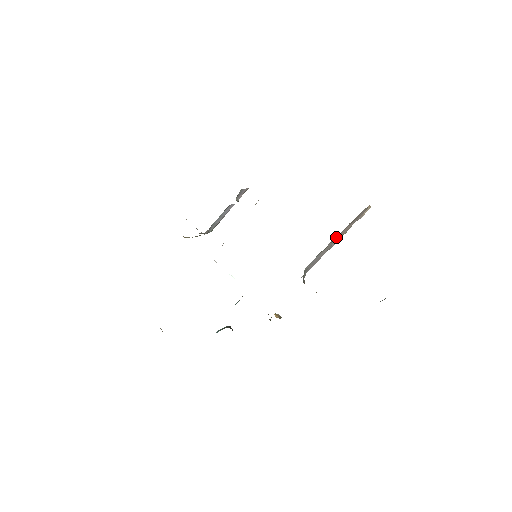
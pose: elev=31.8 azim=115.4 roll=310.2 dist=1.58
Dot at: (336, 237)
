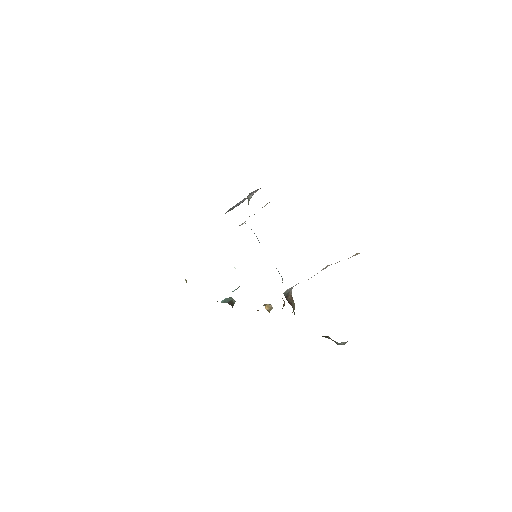
Dot at: occluded
